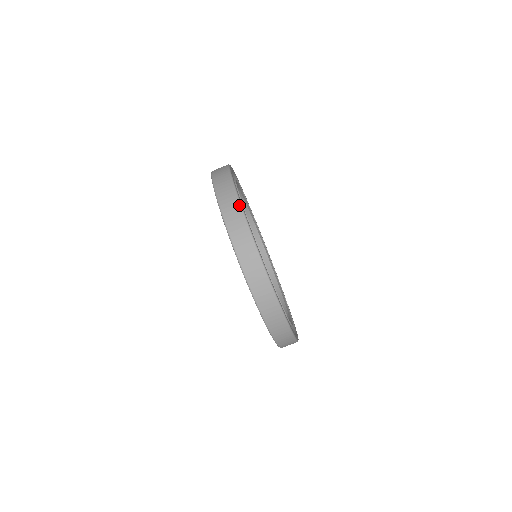
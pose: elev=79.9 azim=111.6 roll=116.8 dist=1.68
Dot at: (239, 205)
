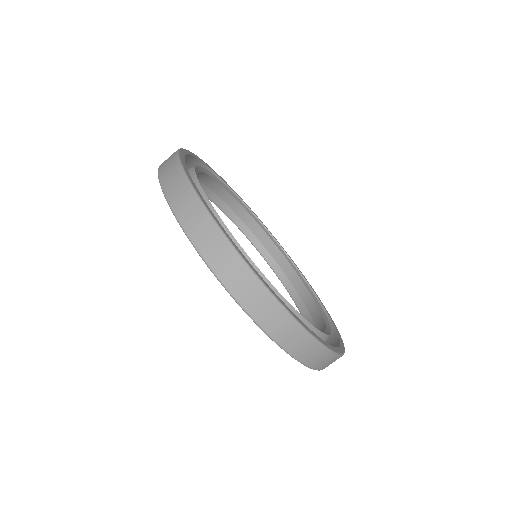
Dot at: (176, 152)
